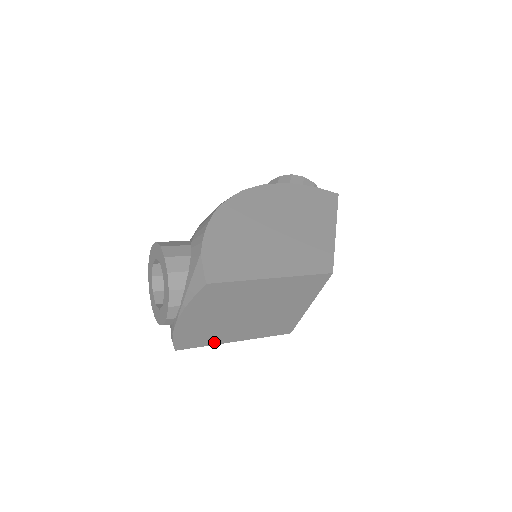
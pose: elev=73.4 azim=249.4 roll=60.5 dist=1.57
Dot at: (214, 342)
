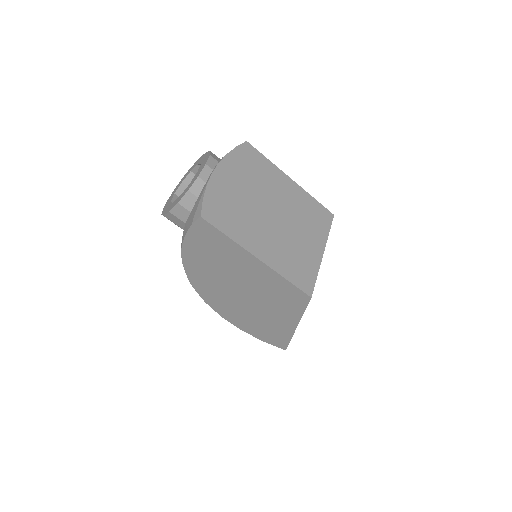
Dot at: (238, 239)
